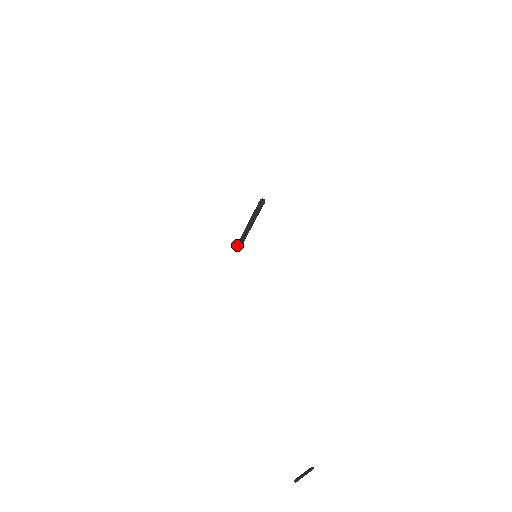
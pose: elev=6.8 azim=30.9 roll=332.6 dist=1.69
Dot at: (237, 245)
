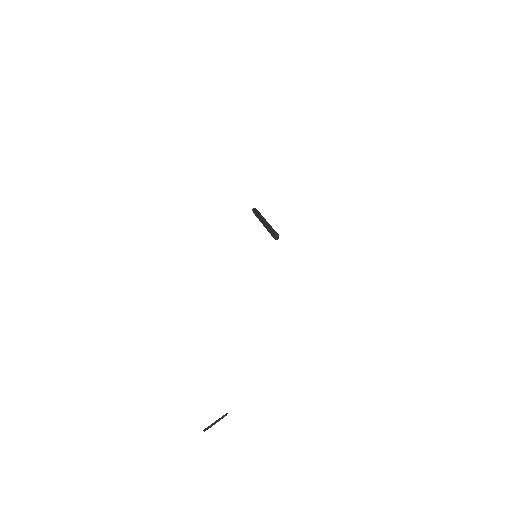
Dot at: (253, 211)
